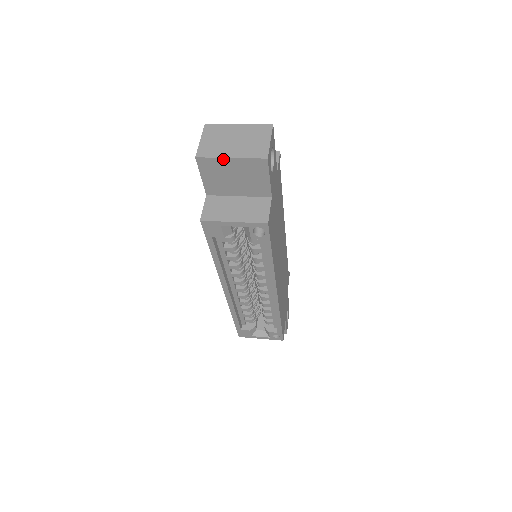
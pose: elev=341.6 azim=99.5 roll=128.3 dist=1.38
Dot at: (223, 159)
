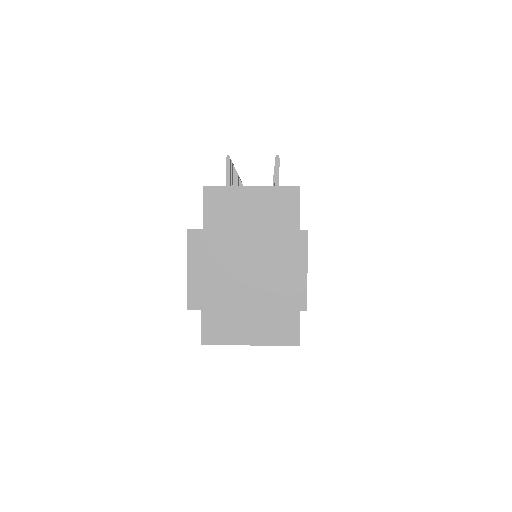
Dot at: (233, 309)
